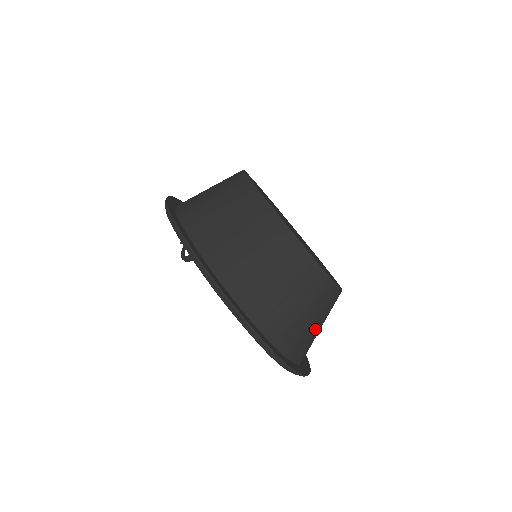
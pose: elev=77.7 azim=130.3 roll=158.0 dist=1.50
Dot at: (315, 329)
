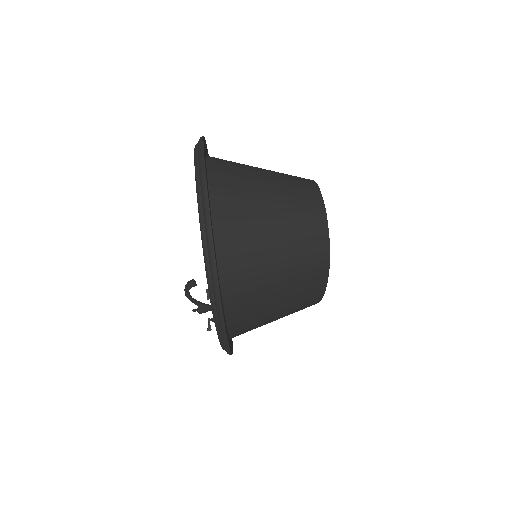
Dot at: (262, 189)
